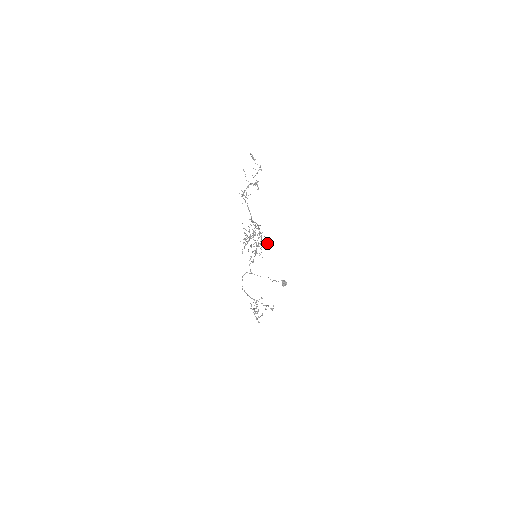
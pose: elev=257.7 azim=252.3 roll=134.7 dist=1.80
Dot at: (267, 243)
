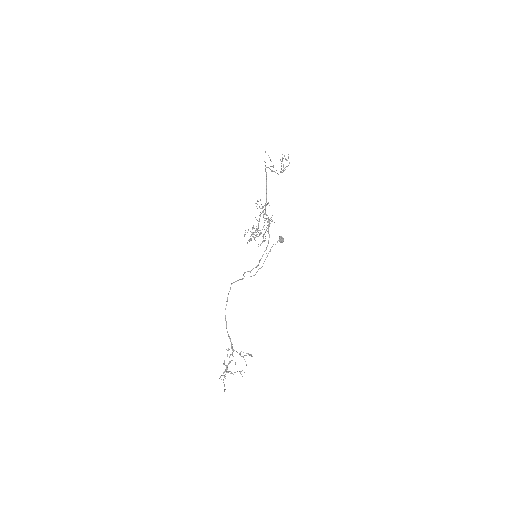
Dot at: (274, 222)
